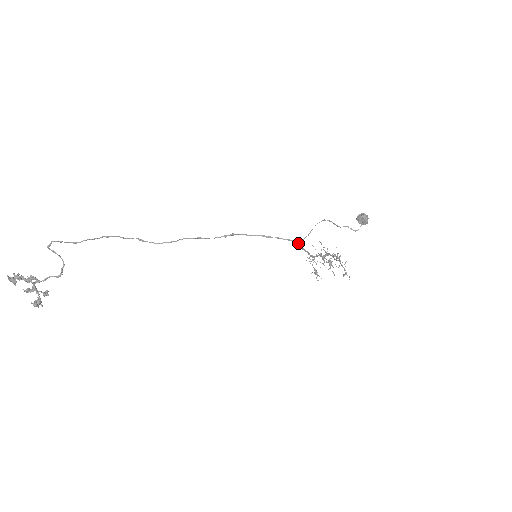
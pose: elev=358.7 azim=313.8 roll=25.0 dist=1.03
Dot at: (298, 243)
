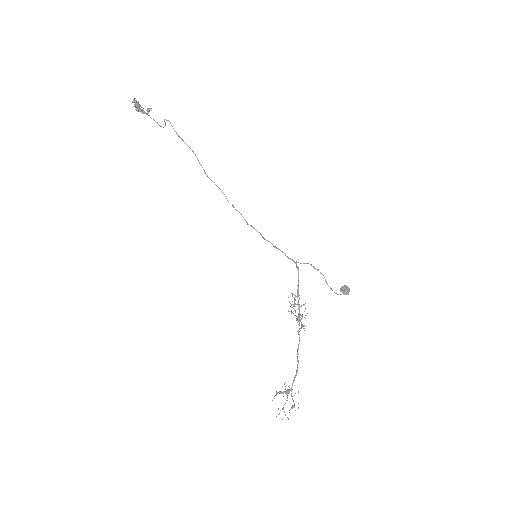
Dot at: (295, 263)
